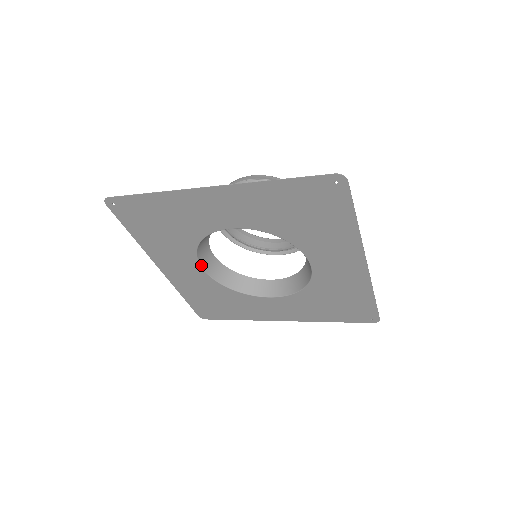
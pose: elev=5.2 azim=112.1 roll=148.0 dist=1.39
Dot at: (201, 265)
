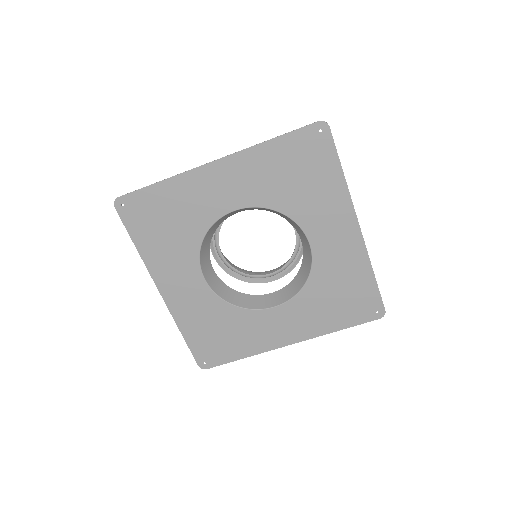
Dot at: (203, 275)
